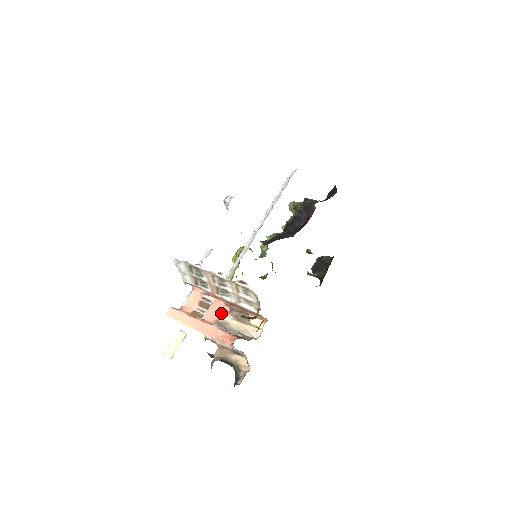
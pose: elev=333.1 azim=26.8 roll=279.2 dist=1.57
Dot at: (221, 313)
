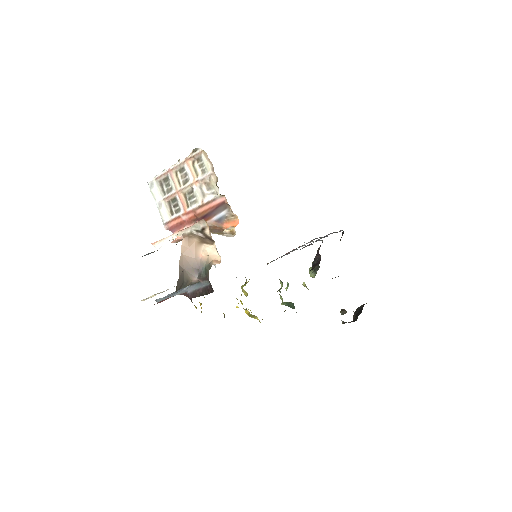
Dot at: occluded
